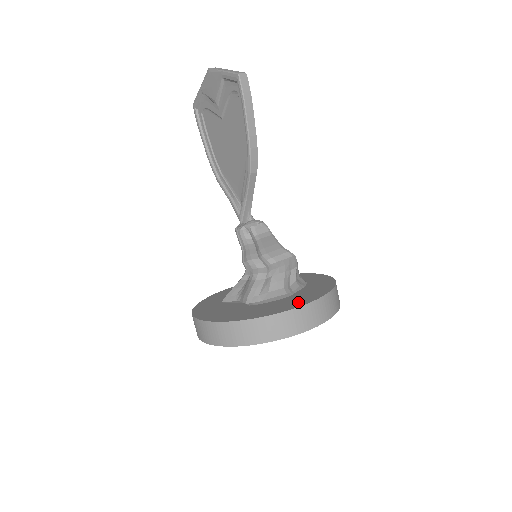
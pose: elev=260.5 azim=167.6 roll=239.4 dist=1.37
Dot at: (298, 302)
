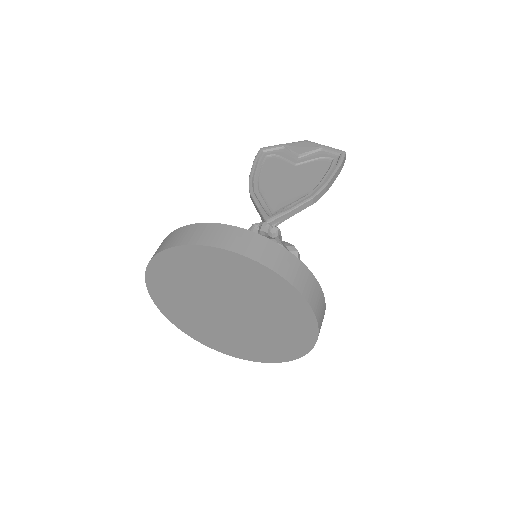
Dot at: occluded
